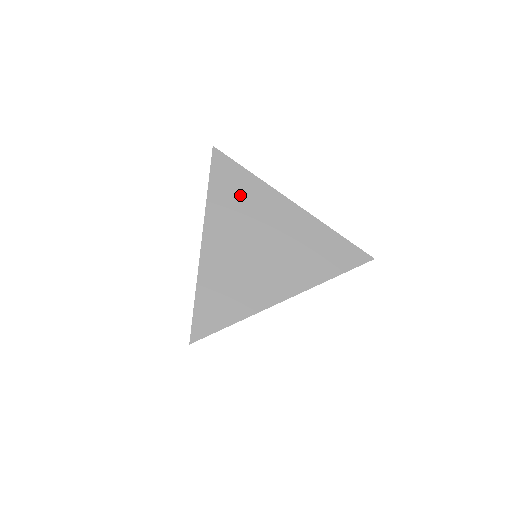
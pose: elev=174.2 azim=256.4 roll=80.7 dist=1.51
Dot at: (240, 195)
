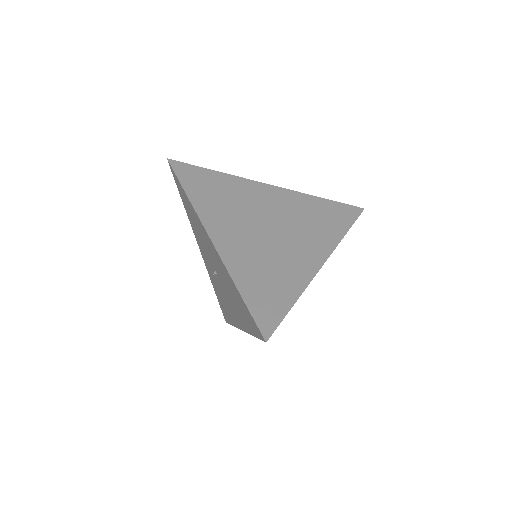
Dot at: occluded
